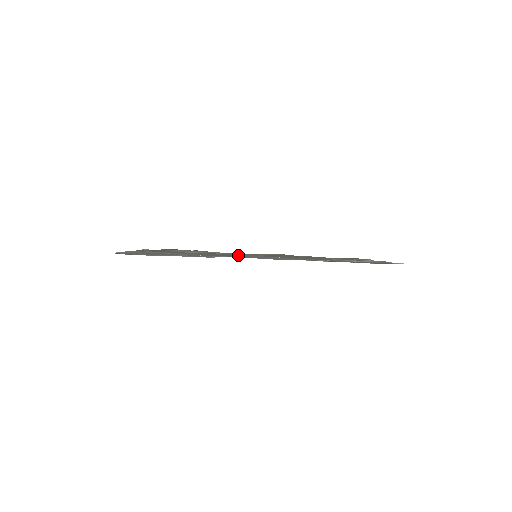
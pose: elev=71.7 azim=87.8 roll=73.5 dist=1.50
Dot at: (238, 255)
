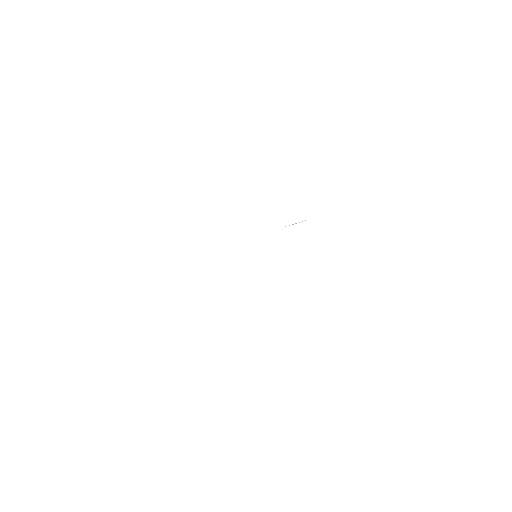
Dot at: occluded
